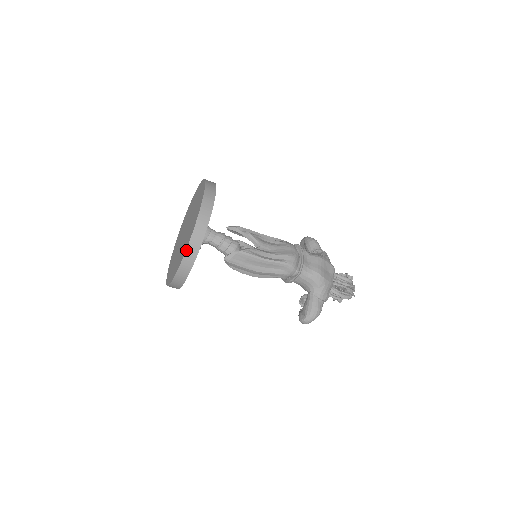
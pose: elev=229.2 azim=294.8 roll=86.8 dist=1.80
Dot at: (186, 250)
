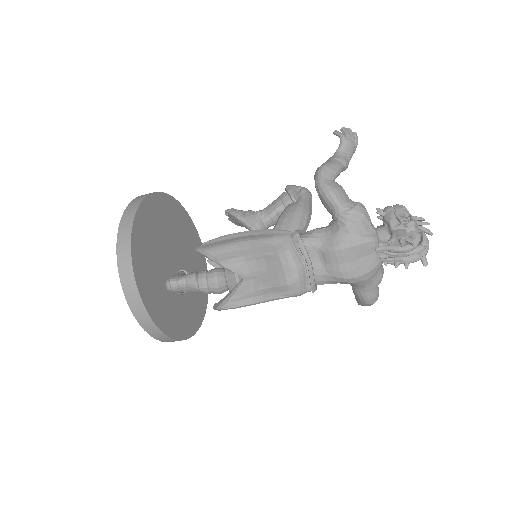
Dot at: occluded
